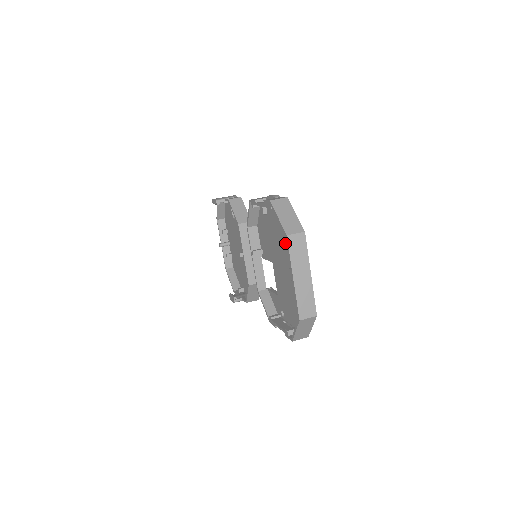
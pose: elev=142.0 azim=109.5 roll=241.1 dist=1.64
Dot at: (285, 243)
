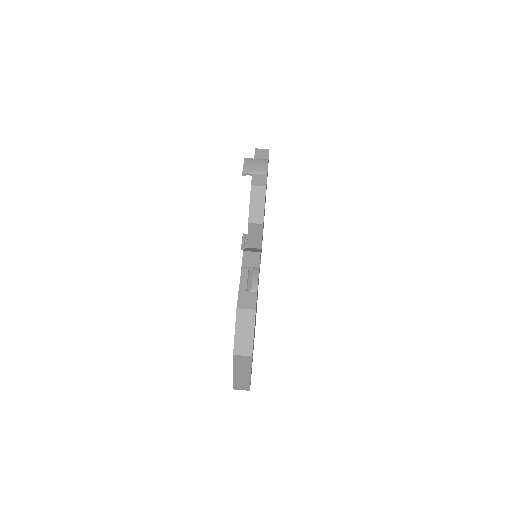
Dot at: occluded
